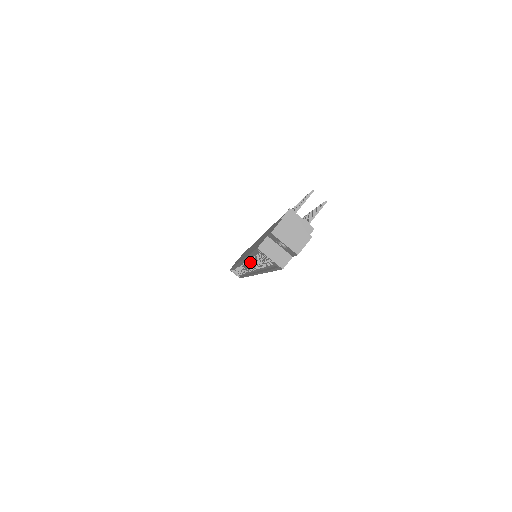
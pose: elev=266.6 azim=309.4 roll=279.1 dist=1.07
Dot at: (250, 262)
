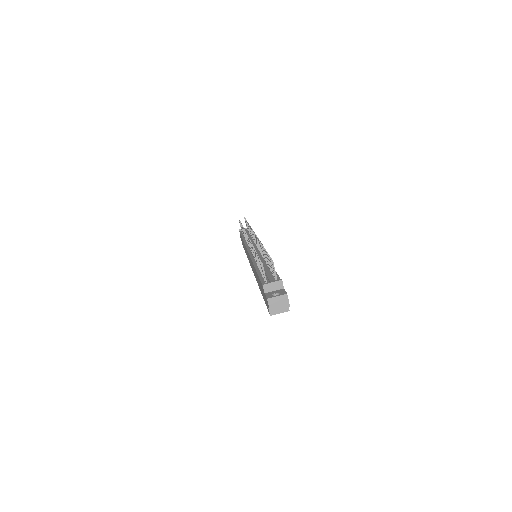
Dot at: occluded
